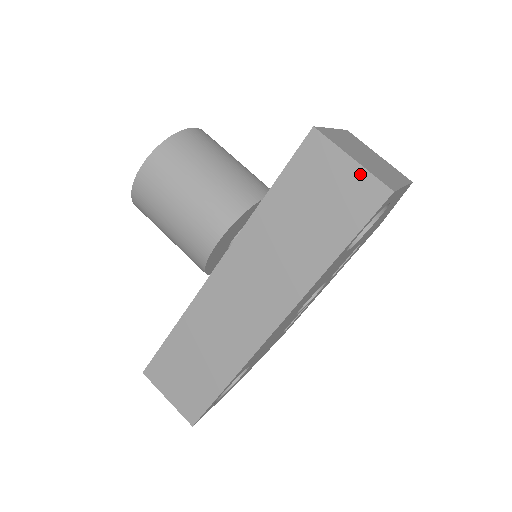
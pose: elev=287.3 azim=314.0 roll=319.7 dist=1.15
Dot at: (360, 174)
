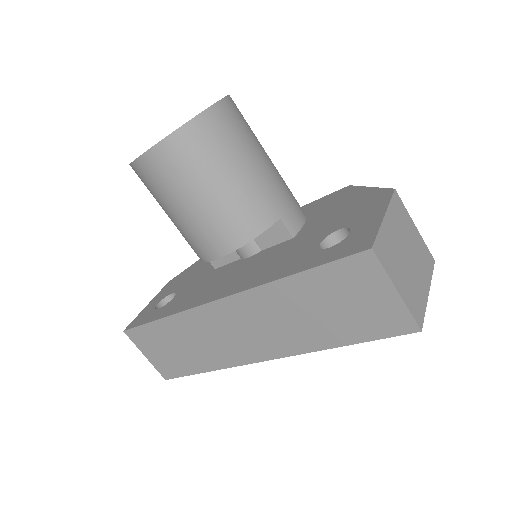
Dot at: (398, 305)
